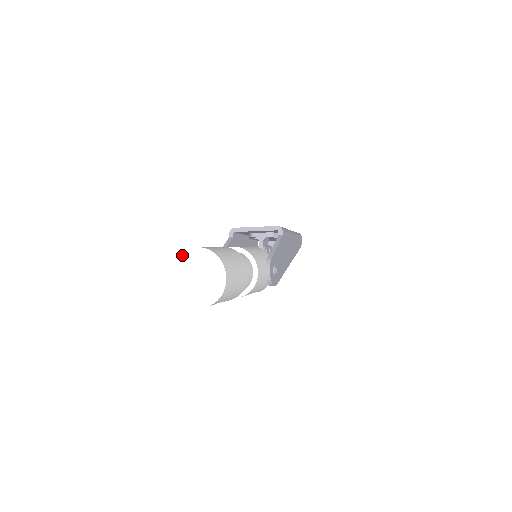
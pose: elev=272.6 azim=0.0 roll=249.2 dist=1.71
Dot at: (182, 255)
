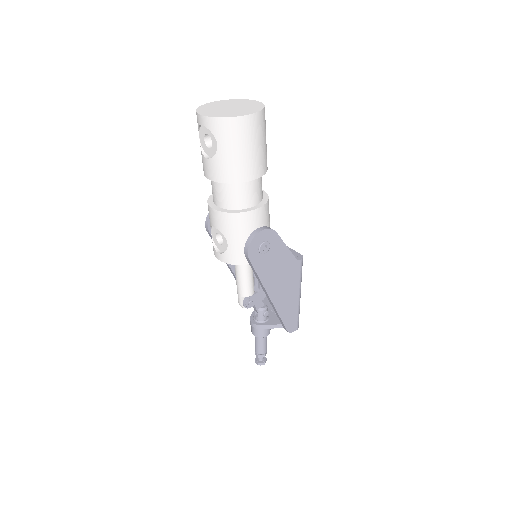
Dot at: (239, 99)
